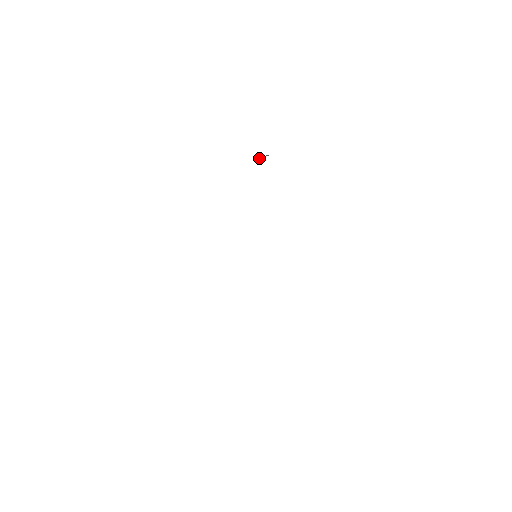
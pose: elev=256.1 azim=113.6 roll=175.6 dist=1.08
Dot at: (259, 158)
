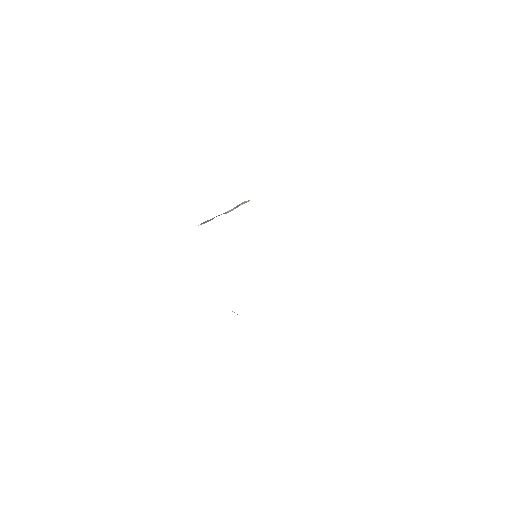
Dot at: occluded
